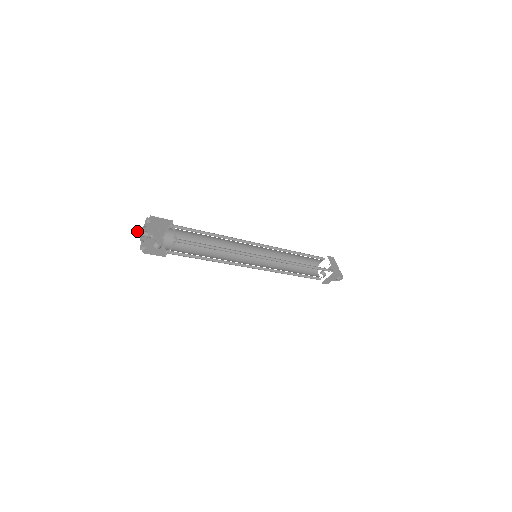
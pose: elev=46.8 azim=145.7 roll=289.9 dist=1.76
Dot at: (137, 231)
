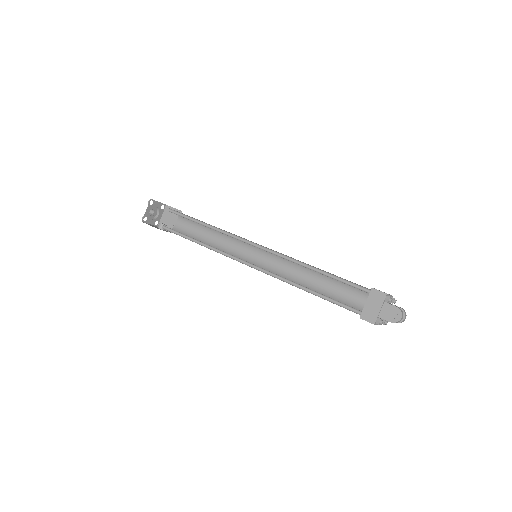
Dot at: occluded
